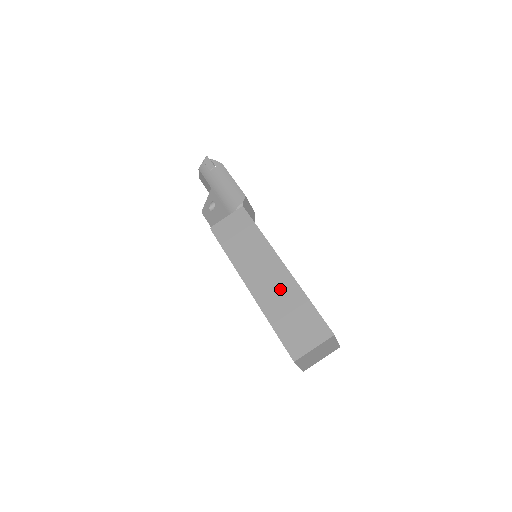
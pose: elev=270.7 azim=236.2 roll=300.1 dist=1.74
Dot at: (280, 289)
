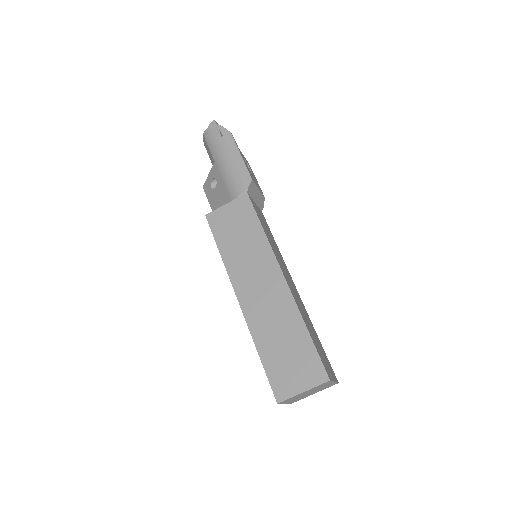
Dot at: (275, 309)
